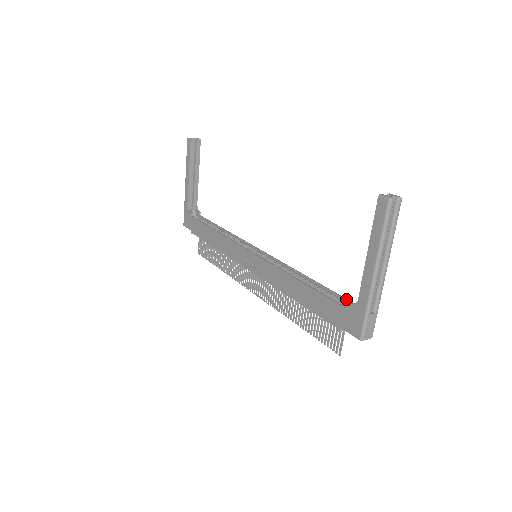
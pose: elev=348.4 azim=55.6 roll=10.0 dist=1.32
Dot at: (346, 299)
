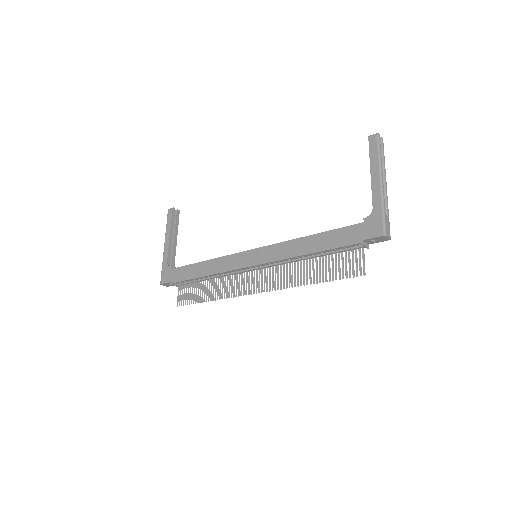
Dot at: occluded
